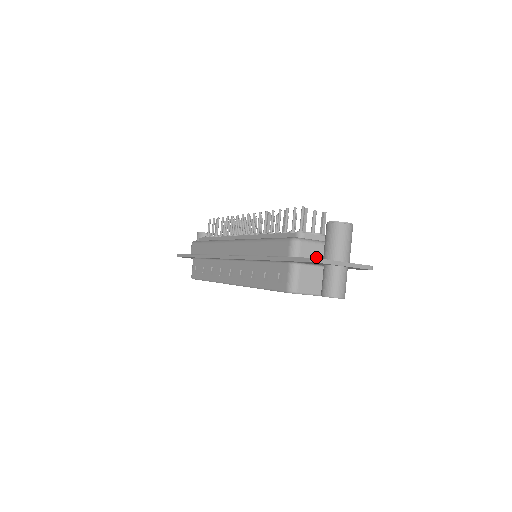
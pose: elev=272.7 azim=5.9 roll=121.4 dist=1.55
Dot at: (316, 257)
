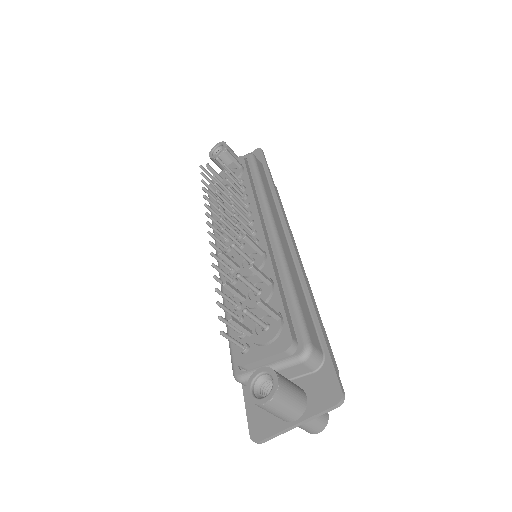
Dot at: occluded
